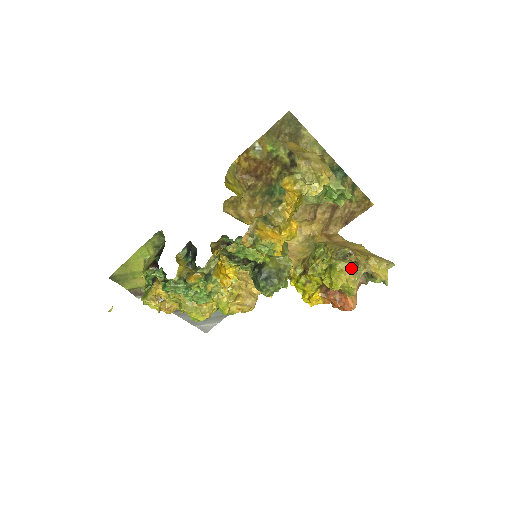
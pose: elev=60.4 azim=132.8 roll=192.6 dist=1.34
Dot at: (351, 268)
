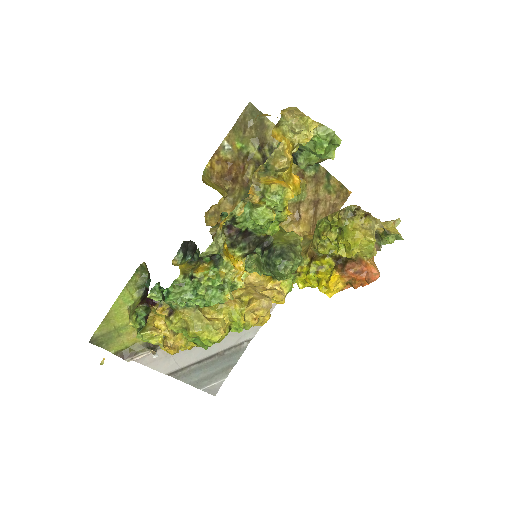
Dot at: (363, 225)
